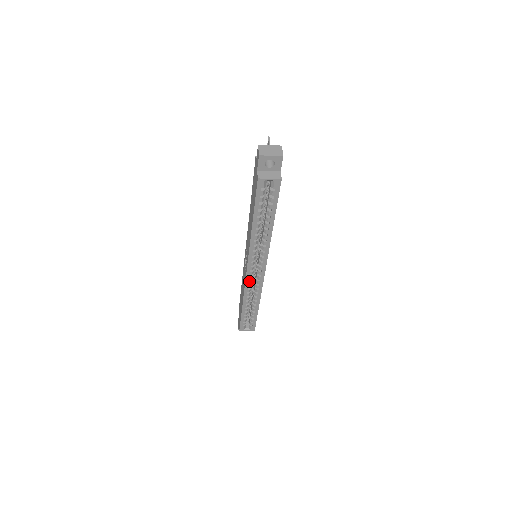
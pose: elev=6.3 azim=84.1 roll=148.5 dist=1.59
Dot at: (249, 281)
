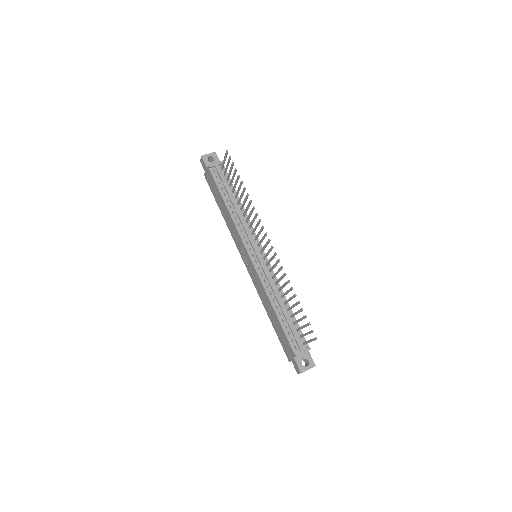
Dot at: occluded
